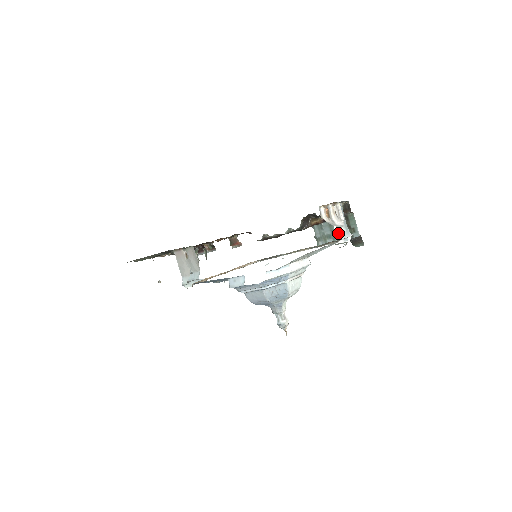
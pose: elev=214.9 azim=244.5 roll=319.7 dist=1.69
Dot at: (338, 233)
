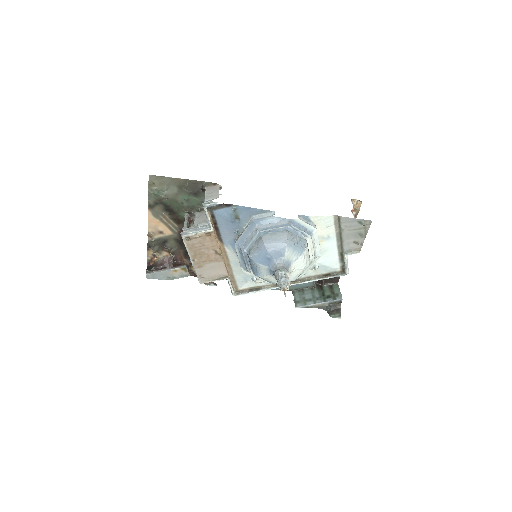
Dot at: occluded
